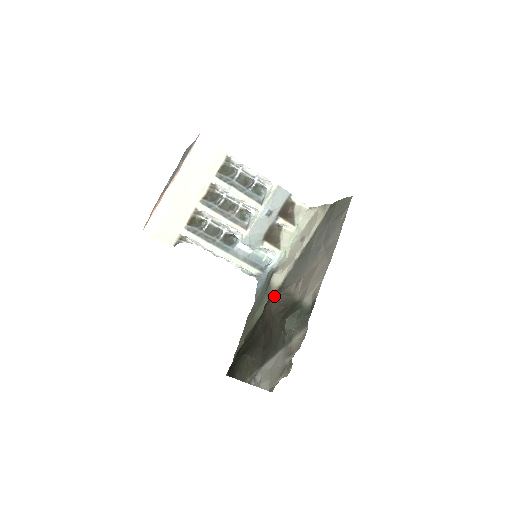
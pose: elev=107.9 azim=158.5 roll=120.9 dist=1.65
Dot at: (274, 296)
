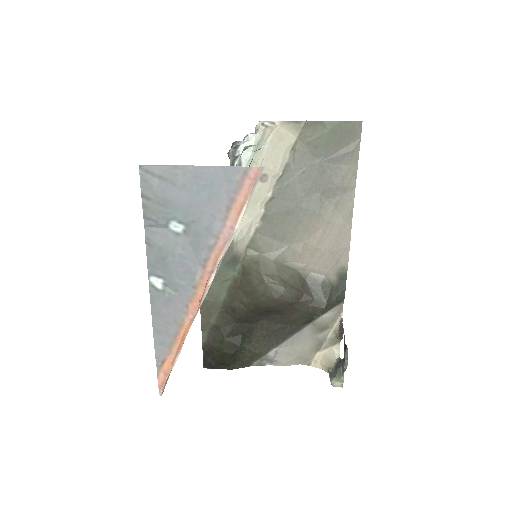
Dot at: (280, 283)
